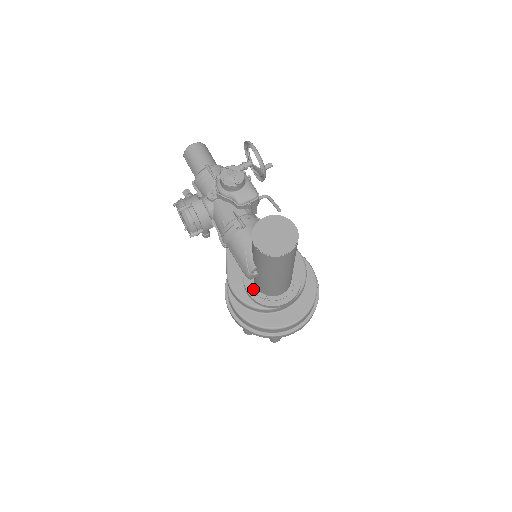
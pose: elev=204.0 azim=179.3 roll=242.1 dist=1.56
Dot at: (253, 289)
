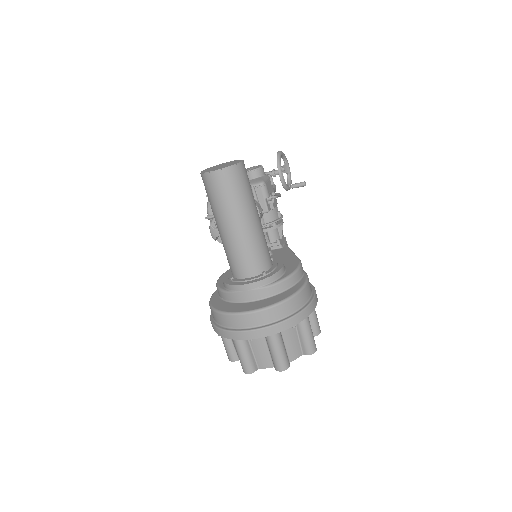
Dot at: (229, 273)
